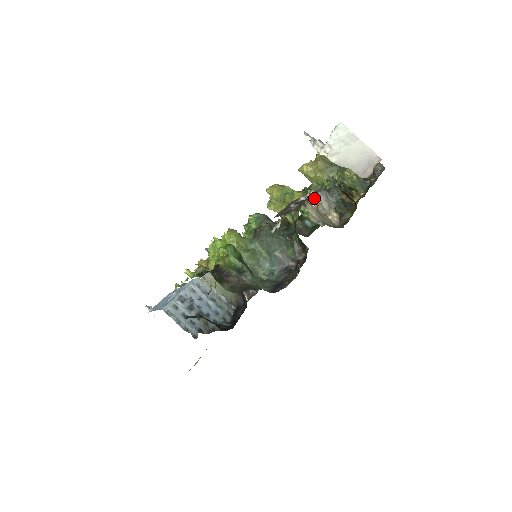
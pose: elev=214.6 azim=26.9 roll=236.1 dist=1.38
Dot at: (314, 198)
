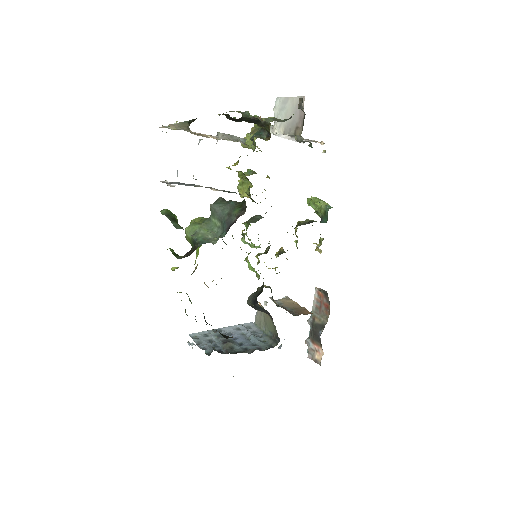
Dot at: occluded
